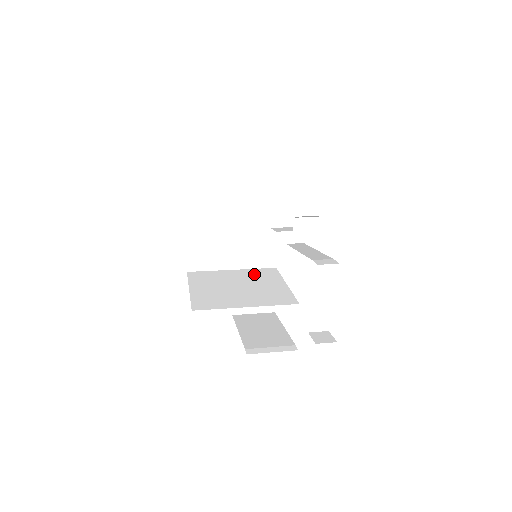
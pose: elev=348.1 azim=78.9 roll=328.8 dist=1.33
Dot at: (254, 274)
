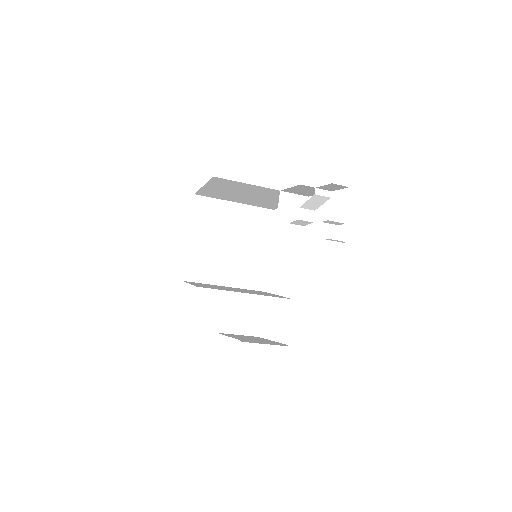
Dot at: occluded
